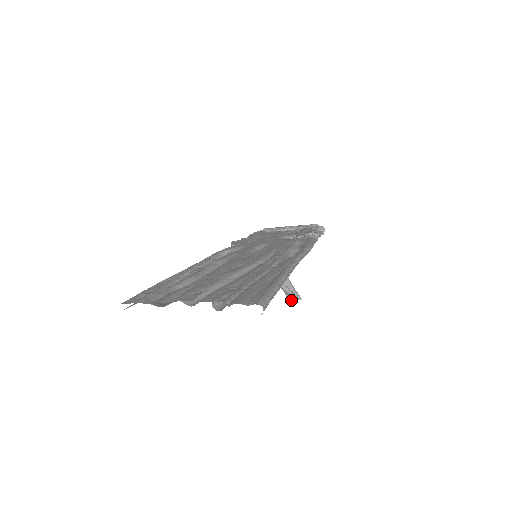
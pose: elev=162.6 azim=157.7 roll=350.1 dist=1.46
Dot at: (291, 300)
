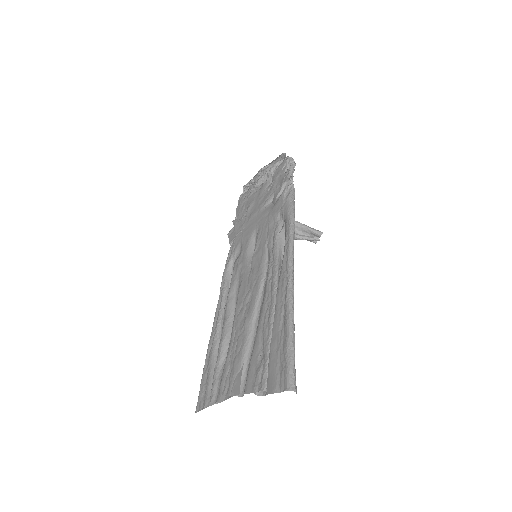
Dot at: occluded
